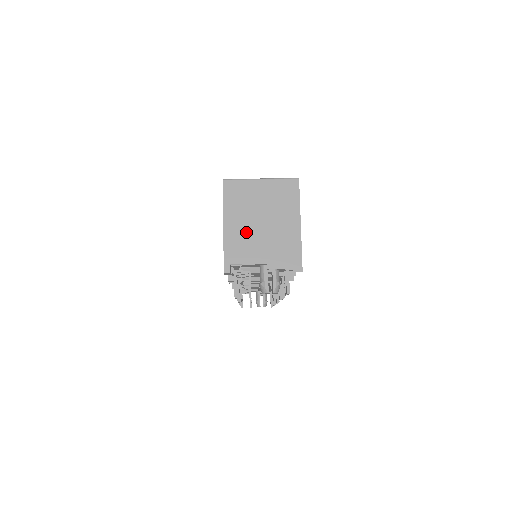
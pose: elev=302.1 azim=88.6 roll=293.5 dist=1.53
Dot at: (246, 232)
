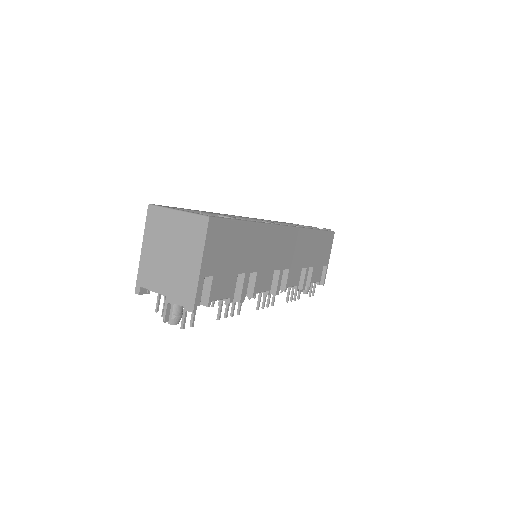
Dot at: (157, 260)
